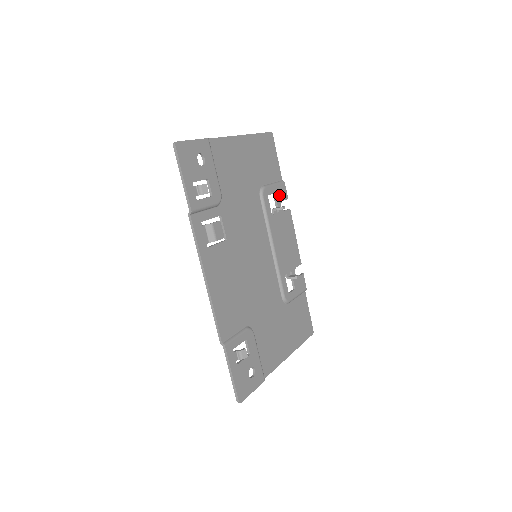
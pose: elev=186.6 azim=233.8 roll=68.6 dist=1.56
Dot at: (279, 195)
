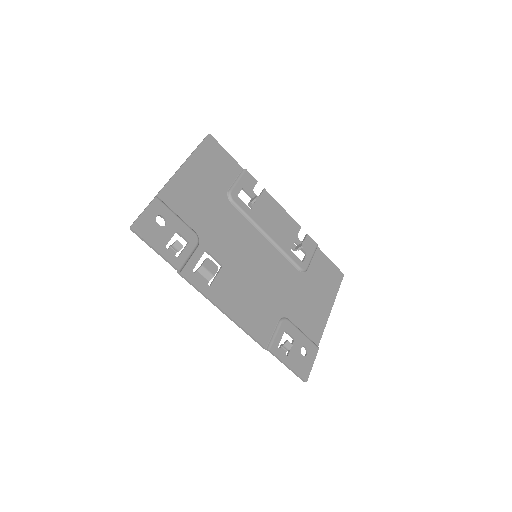
Dot at: (247, 186)
